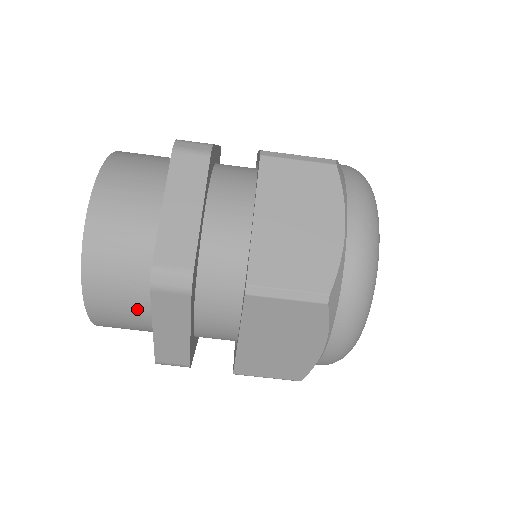
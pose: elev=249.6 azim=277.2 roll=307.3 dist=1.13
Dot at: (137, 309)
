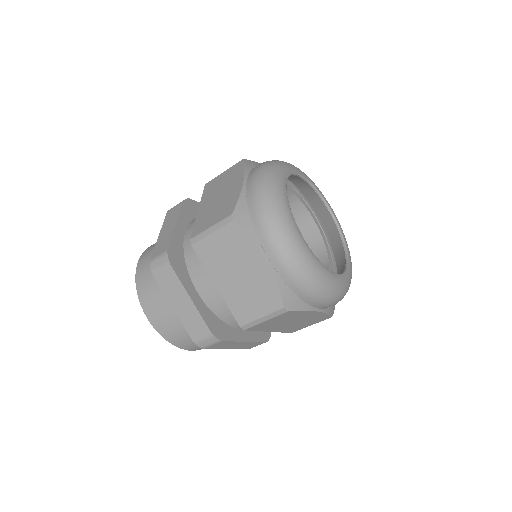
Dot at: occluded
